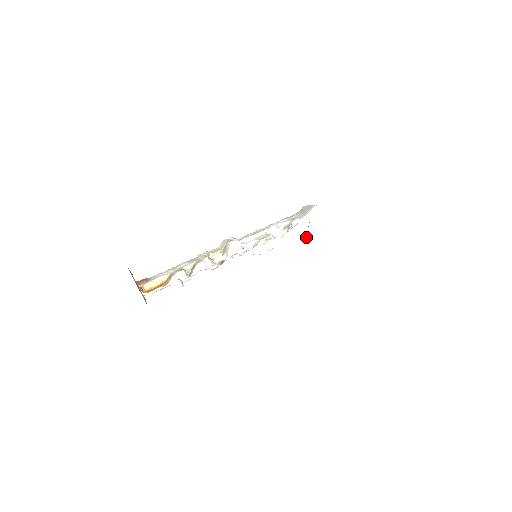
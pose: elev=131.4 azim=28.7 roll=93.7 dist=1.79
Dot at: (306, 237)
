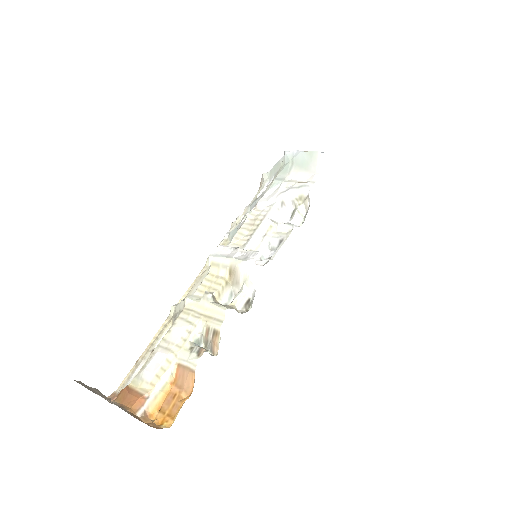
Dot at: occluded
